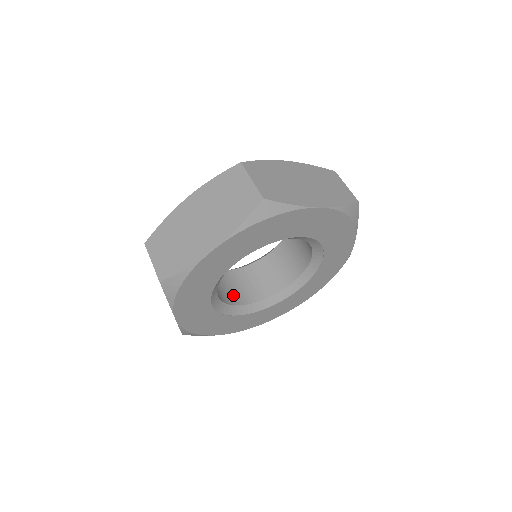
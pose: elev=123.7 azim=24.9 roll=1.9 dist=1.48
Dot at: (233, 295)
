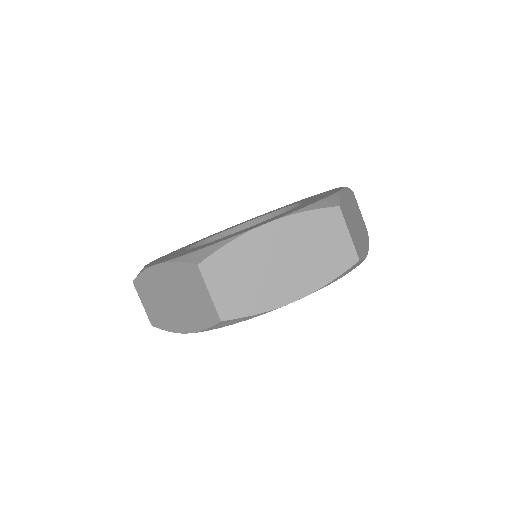
Dot at: occluded
